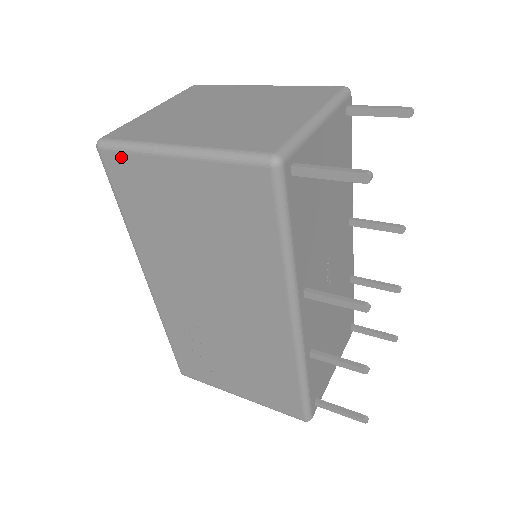
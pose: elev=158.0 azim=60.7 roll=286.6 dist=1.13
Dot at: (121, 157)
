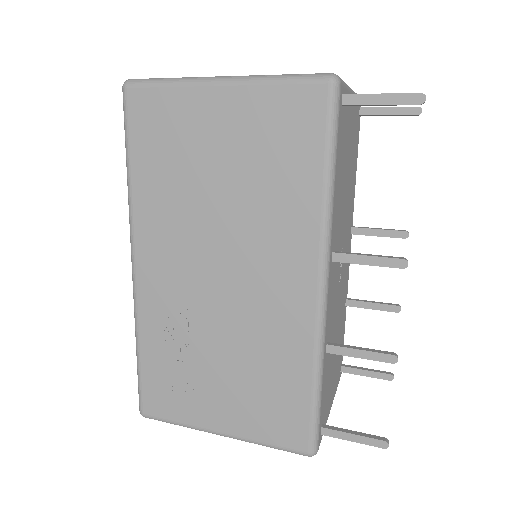
Dot at: (152, 93)
